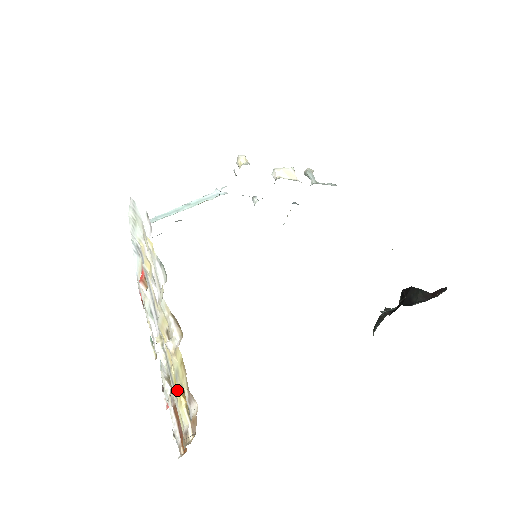
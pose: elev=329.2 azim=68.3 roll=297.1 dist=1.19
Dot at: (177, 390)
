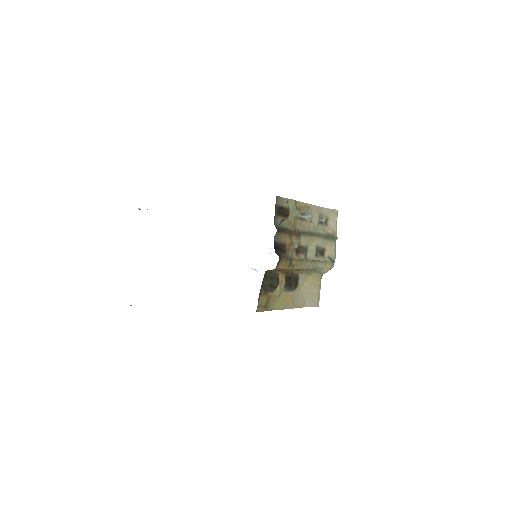
Dot at: occluded
